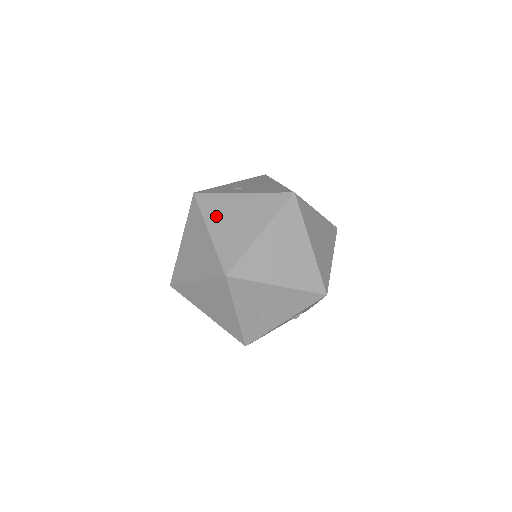
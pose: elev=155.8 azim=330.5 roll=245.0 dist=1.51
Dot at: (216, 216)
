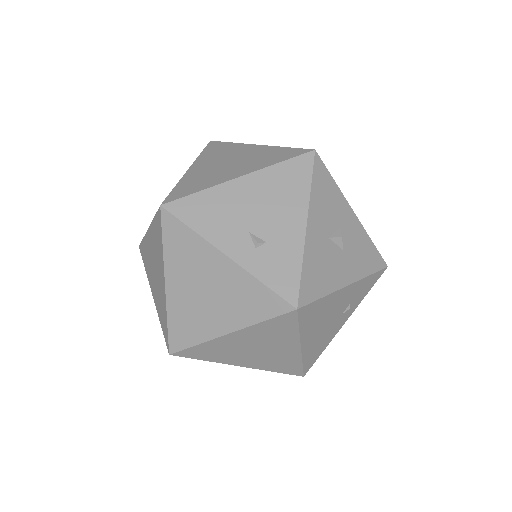
Dot at: occluded
